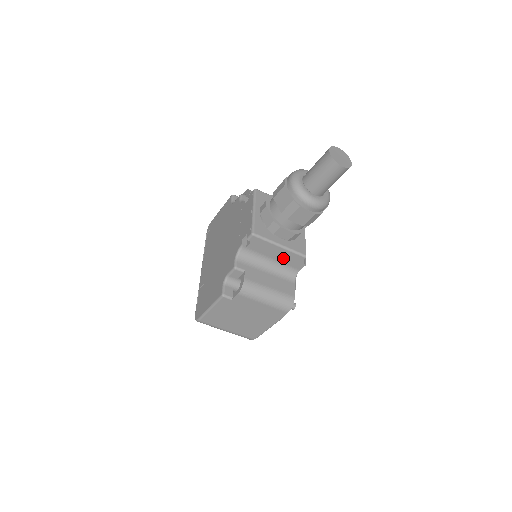
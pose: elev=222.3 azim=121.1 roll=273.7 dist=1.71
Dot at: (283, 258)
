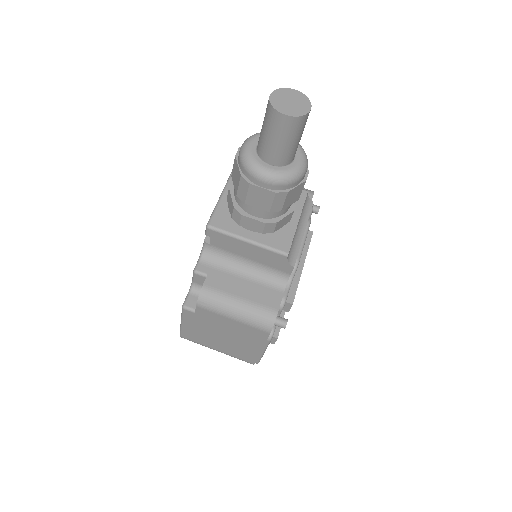
Dot at: (260, 258)
